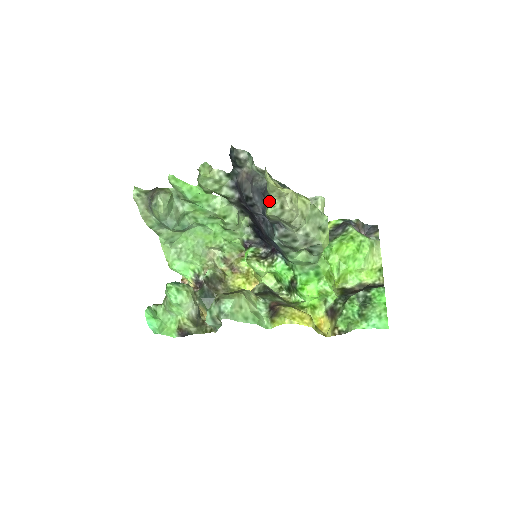
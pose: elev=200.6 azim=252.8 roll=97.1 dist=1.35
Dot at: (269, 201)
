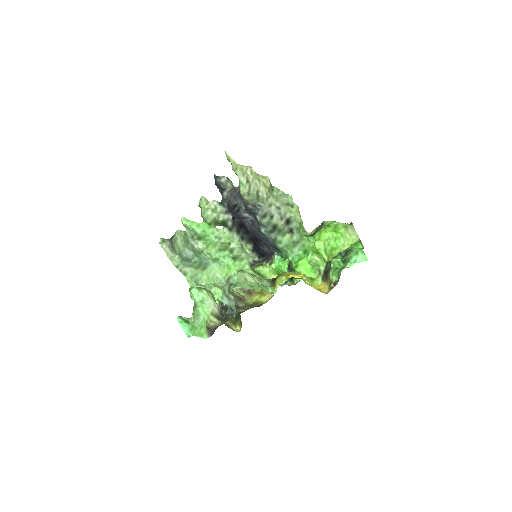
Dot at: (239, 183)
